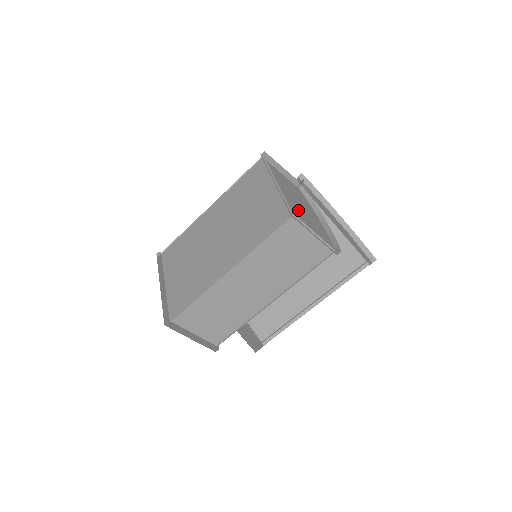
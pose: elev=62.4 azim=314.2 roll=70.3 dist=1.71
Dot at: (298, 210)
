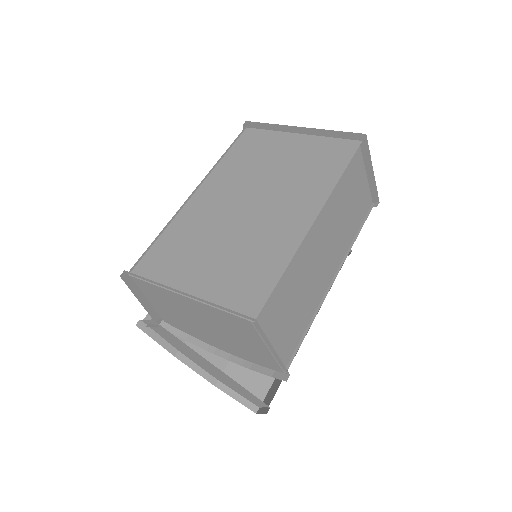
Dot at: occluded
